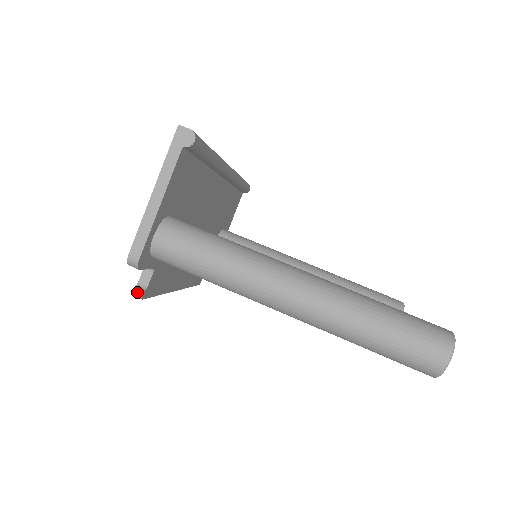
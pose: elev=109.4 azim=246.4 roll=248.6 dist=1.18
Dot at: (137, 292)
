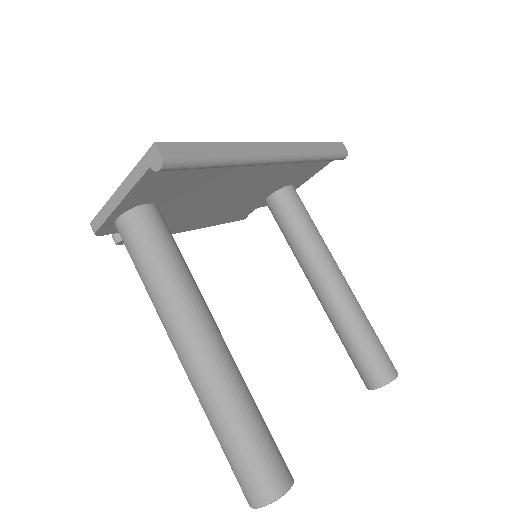
Dot at: (114, 238)
